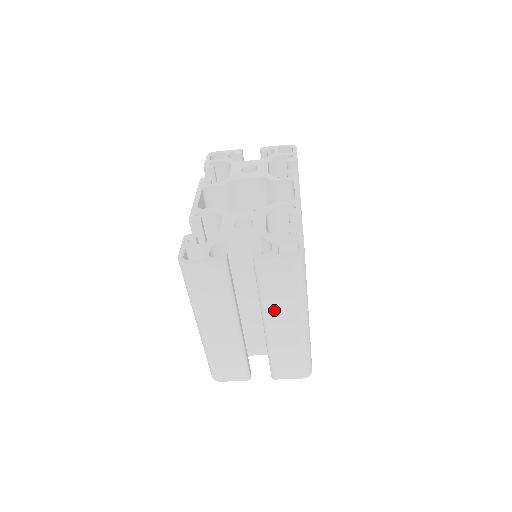
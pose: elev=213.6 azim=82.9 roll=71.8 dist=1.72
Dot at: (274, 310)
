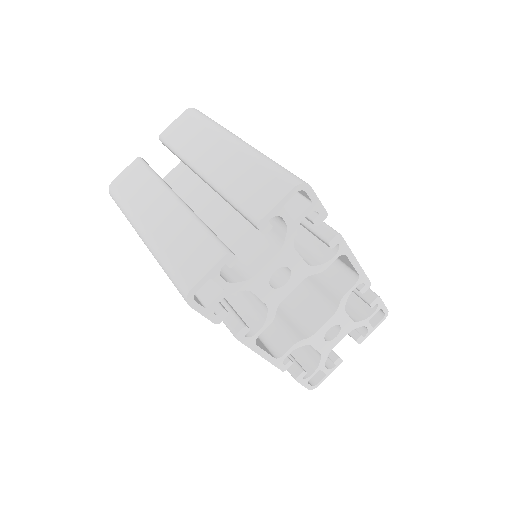
Dot at: (198, 153)
